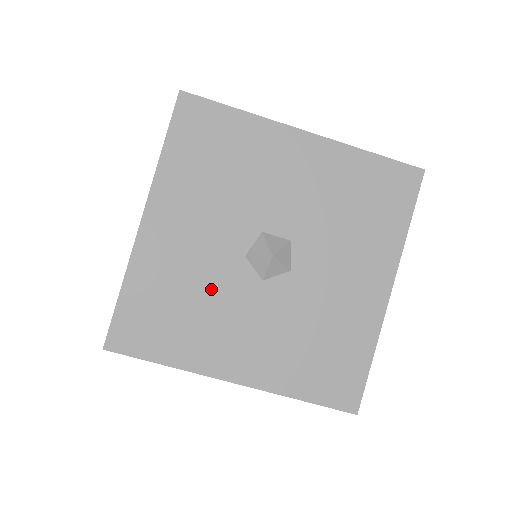
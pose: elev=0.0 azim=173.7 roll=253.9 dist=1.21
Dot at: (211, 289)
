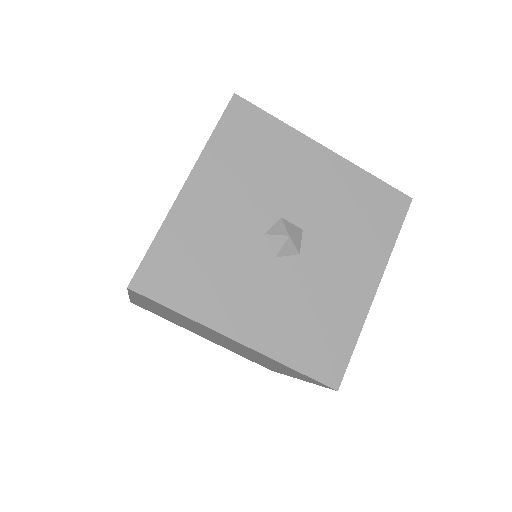
Dot at: (231, 255)
